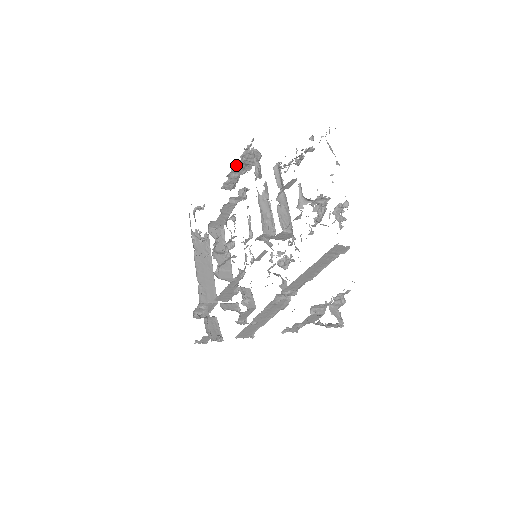
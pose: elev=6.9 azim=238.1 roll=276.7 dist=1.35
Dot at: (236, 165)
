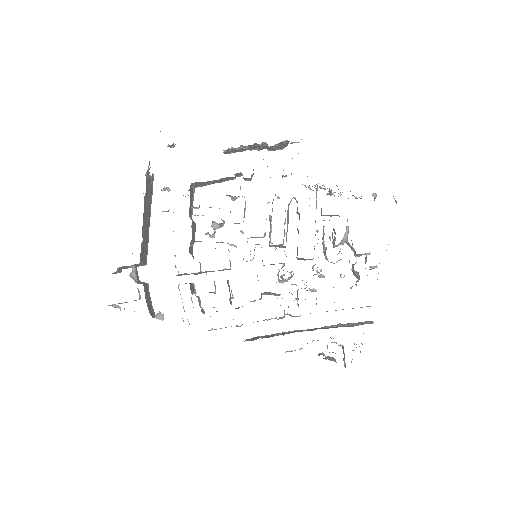
Dot at: (261, 143)
